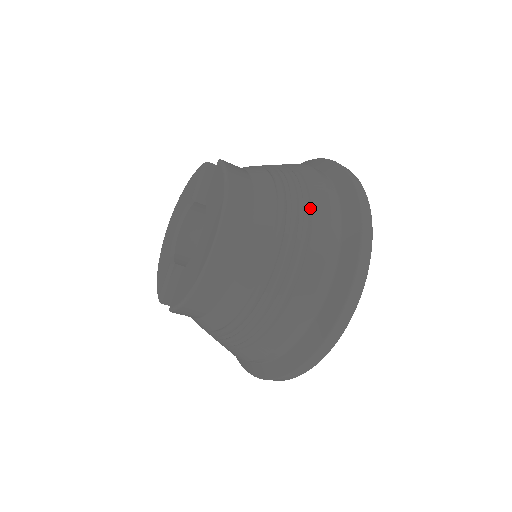
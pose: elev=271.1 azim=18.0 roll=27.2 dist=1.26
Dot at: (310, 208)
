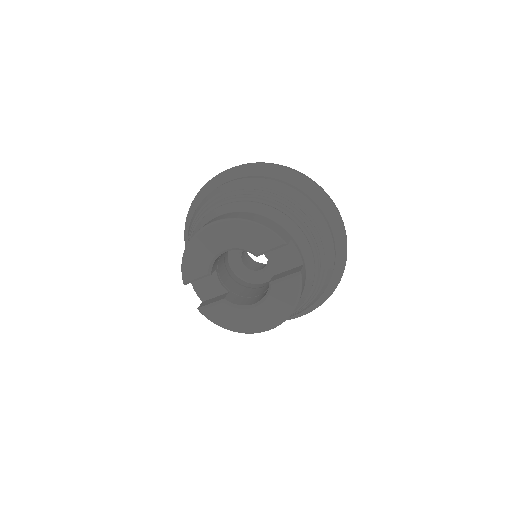
Dot at: (315, 297)
